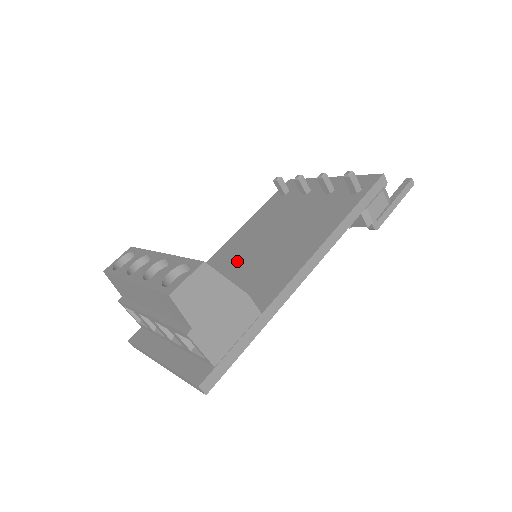
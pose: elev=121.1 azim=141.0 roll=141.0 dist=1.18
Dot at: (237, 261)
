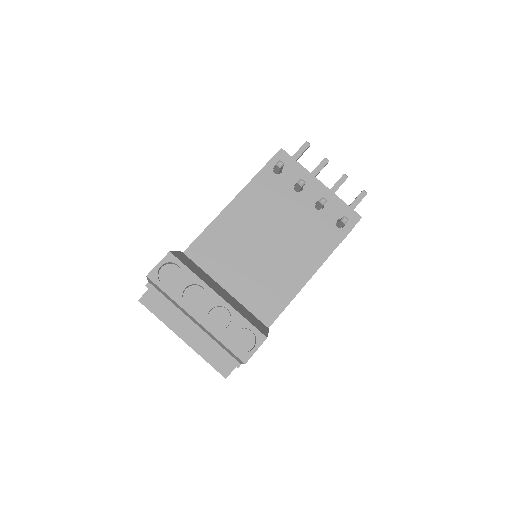
Dot at: (238, 251)
